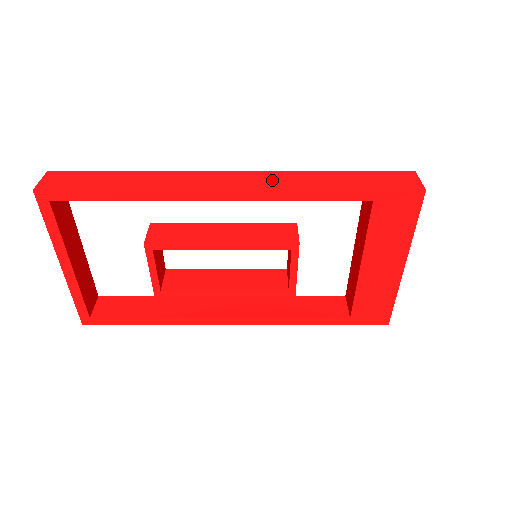
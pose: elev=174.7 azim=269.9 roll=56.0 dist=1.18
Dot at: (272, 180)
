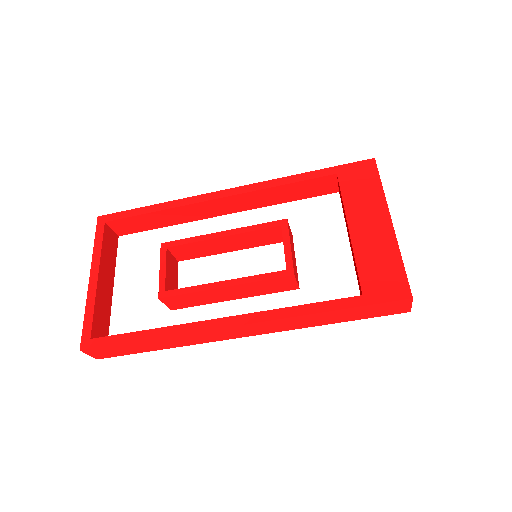
Dot at: occluded
